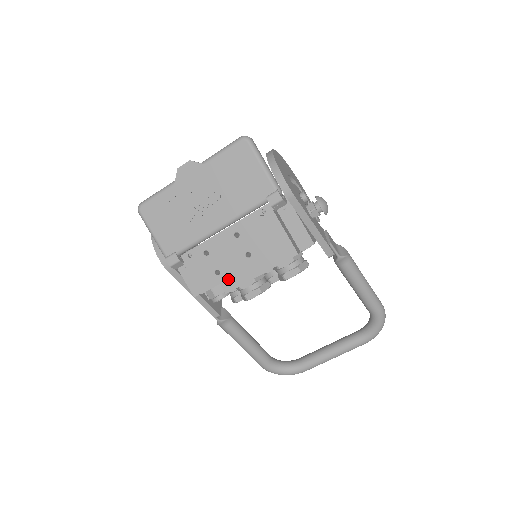
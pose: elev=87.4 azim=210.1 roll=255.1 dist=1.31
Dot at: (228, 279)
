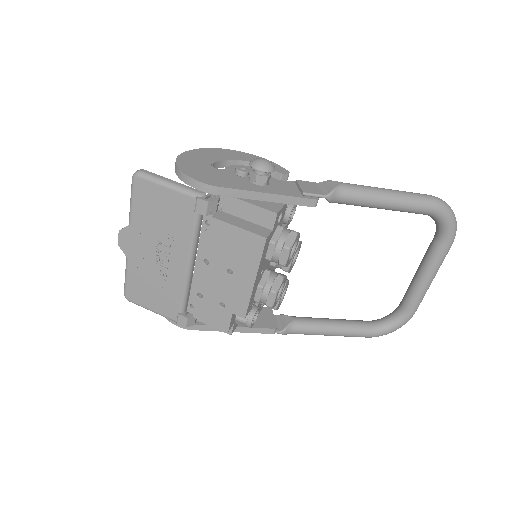
Dot at: (235, 305)
